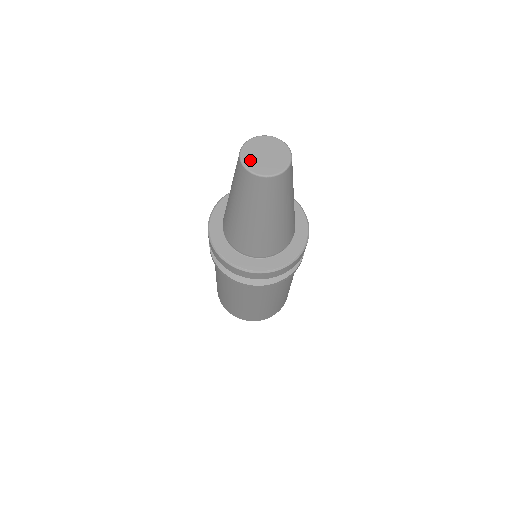
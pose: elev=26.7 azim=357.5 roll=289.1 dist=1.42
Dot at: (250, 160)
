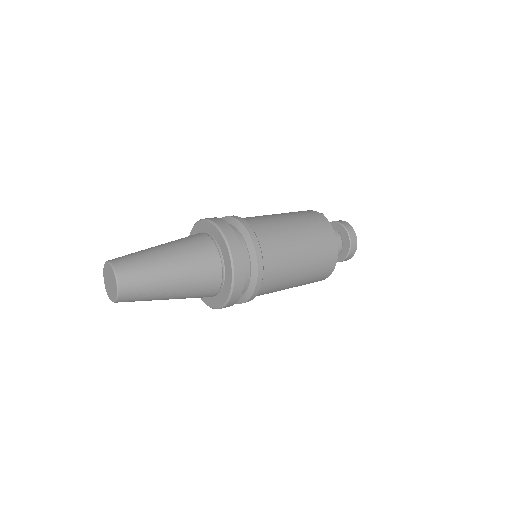
Dot at: (107, 288)
